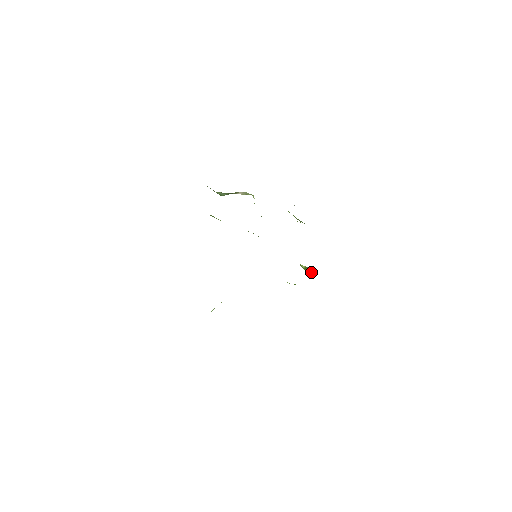
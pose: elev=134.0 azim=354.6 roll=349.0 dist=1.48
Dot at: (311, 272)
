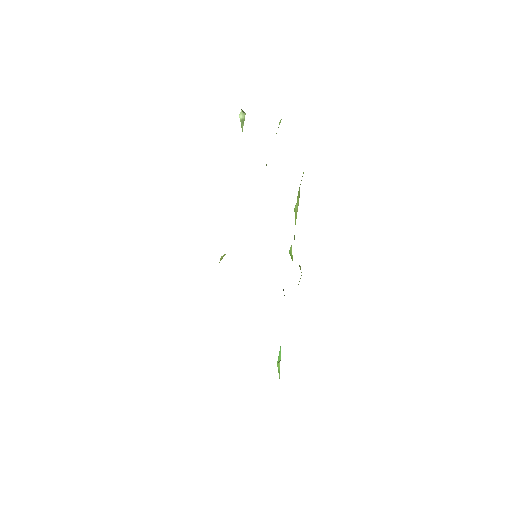
Dot at: occluded
